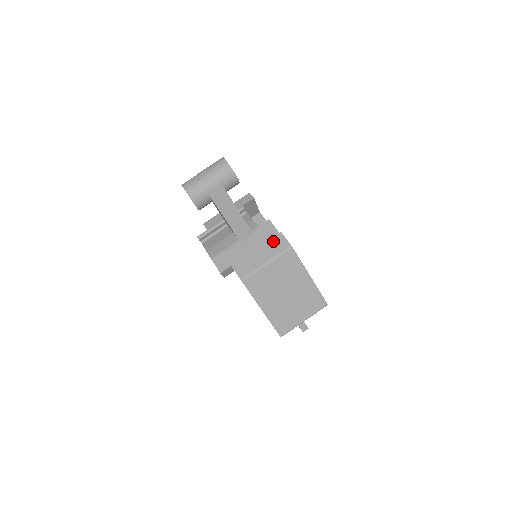
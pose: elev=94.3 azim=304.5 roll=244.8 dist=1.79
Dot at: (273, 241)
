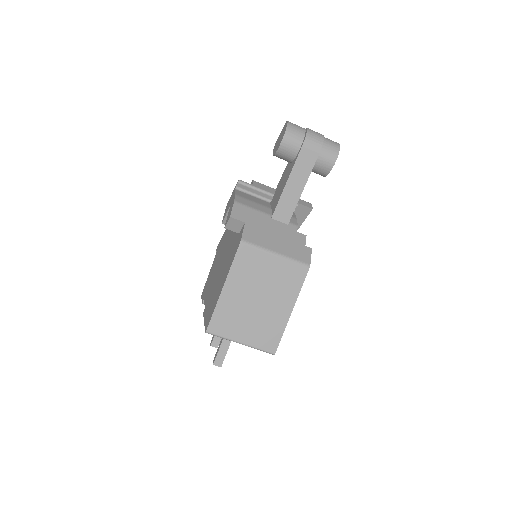
Dot at: (299, 246)
